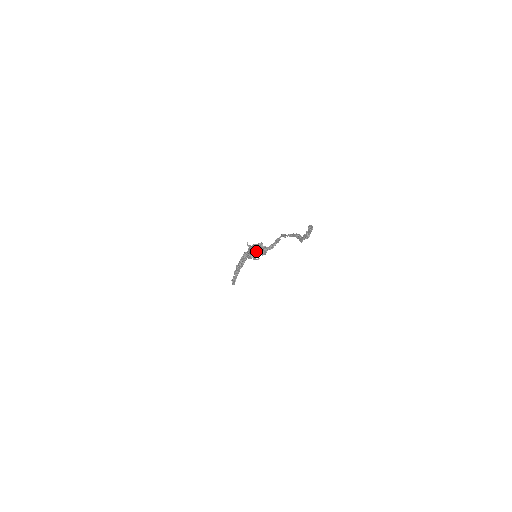
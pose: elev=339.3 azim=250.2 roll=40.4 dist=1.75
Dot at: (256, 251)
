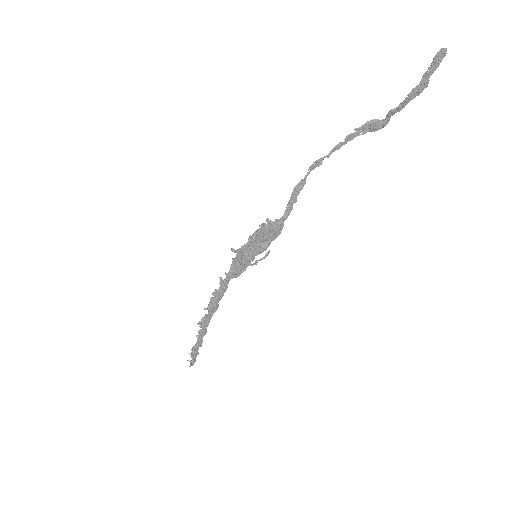
Dot at: (258, 245)
